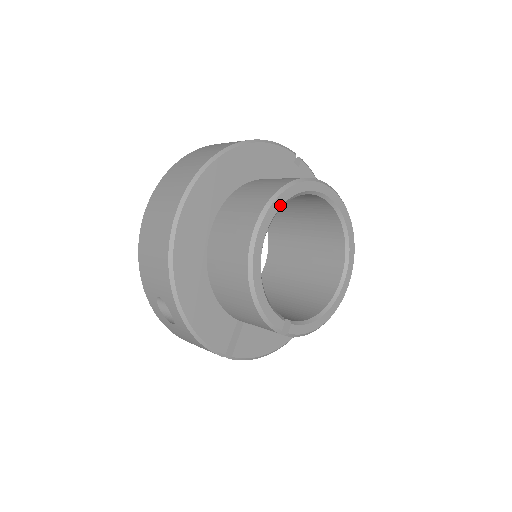
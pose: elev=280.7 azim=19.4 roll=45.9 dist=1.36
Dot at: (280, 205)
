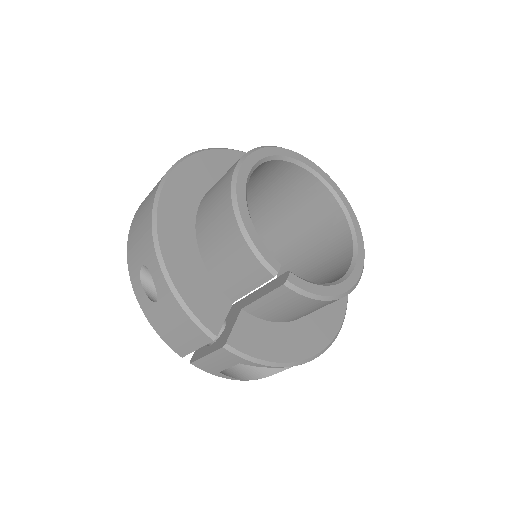
Dot at: (265, 155)
